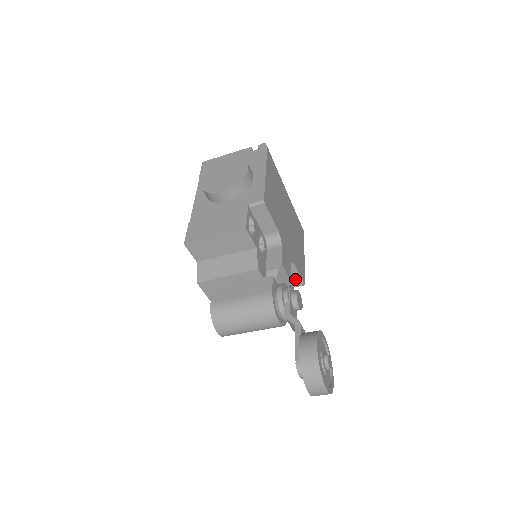
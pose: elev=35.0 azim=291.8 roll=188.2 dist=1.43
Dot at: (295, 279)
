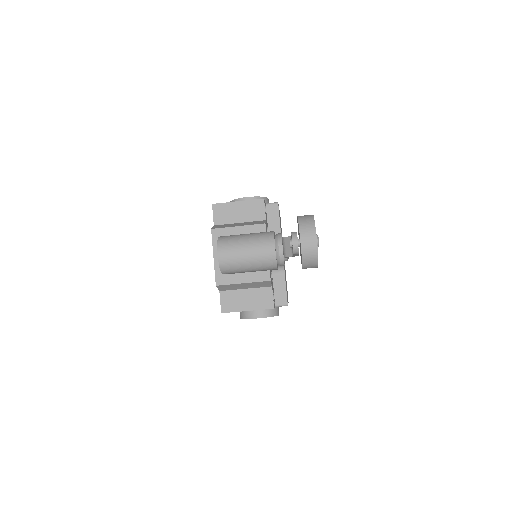
Dot at: (281, 294)
